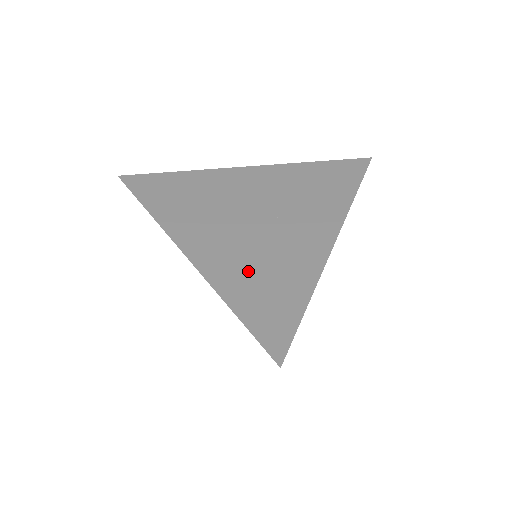
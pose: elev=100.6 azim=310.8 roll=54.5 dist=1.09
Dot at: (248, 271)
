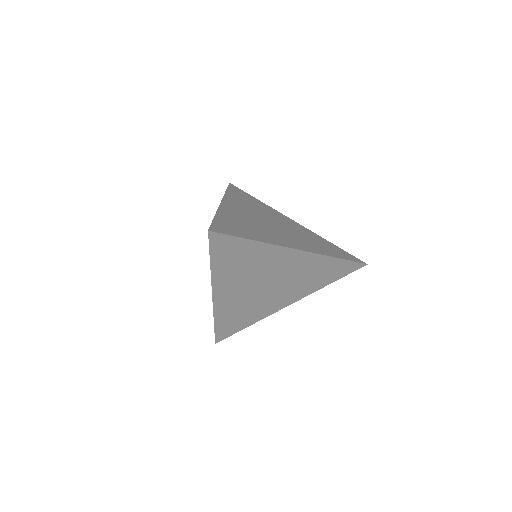
Dot at: (240, 221)
